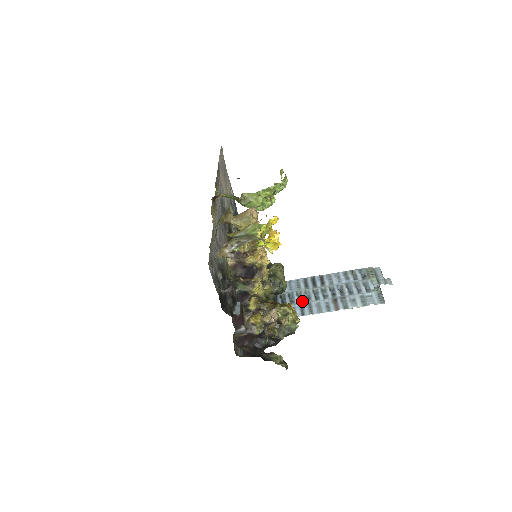
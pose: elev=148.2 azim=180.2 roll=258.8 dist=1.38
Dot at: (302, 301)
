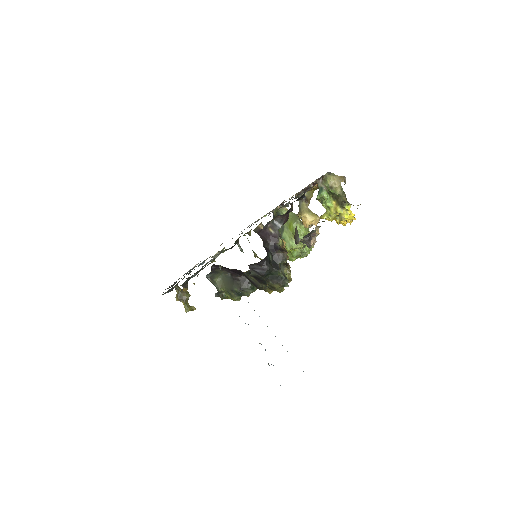
Dot at: occluded
